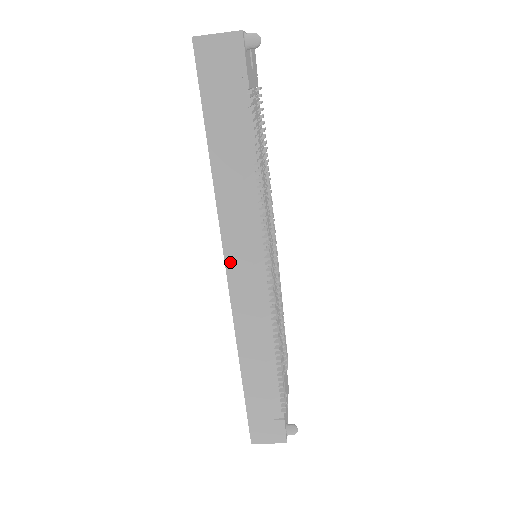
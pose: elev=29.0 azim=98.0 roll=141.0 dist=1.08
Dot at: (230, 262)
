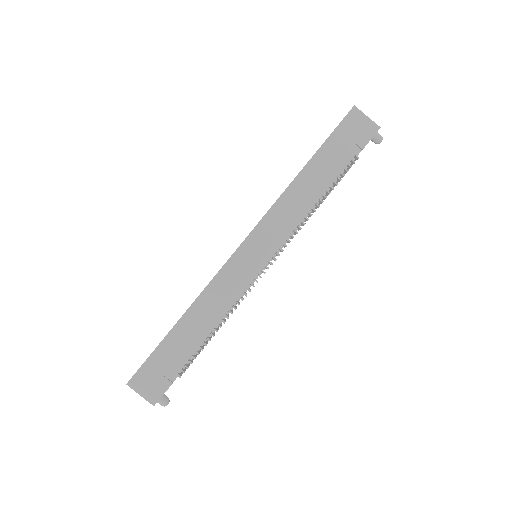
Dot at: (253, 236)
